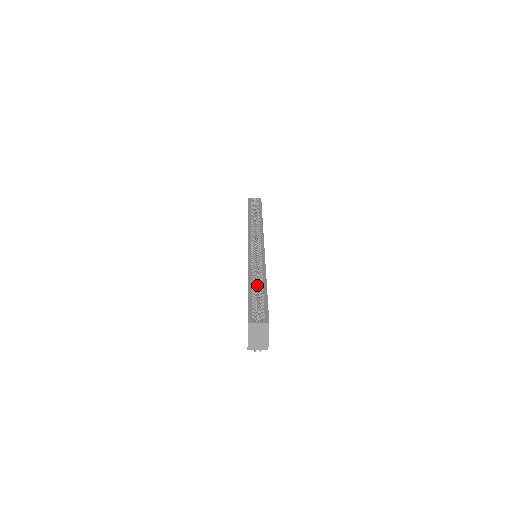
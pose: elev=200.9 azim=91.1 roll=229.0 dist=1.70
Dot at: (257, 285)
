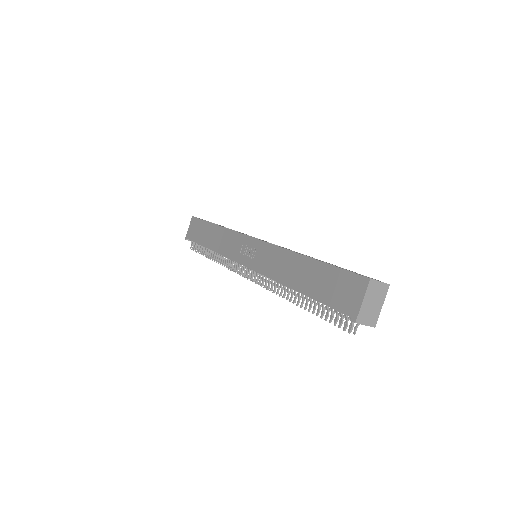
Dot at: occluded
